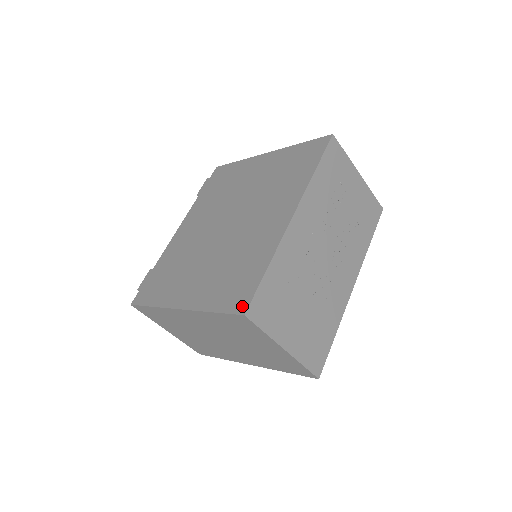
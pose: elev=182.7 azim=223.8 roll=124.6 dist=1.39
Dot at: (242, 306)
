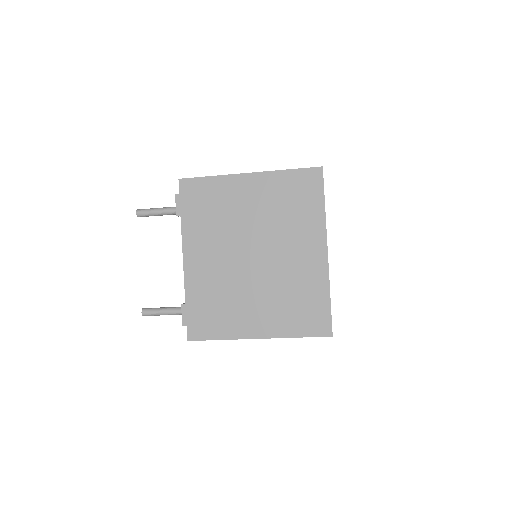
Dot at: (326, 330)
